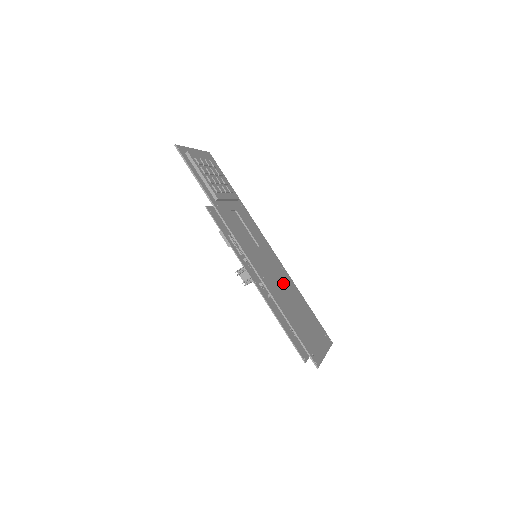
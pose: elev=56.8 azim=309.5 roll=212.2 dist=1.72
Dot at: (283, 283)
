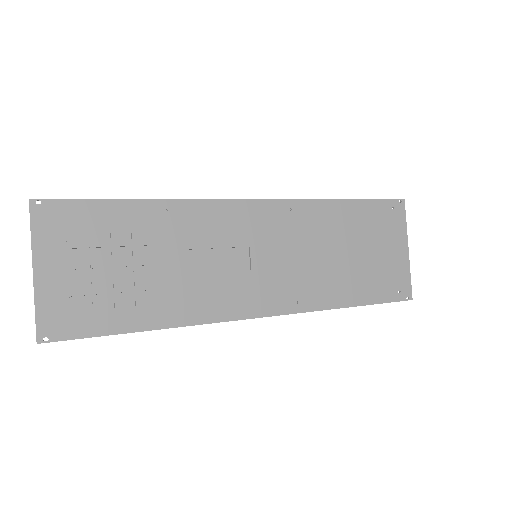
Dot at: (311, 244)
